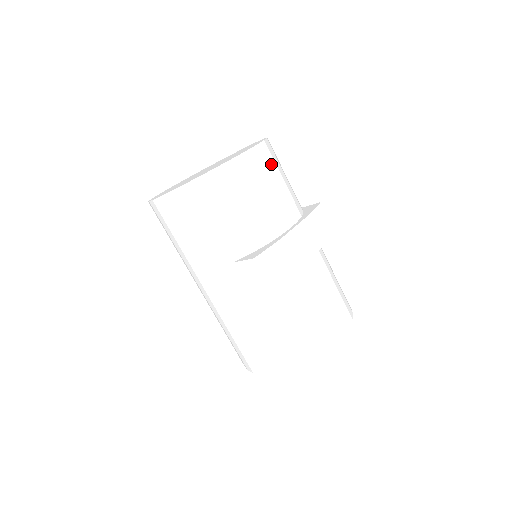
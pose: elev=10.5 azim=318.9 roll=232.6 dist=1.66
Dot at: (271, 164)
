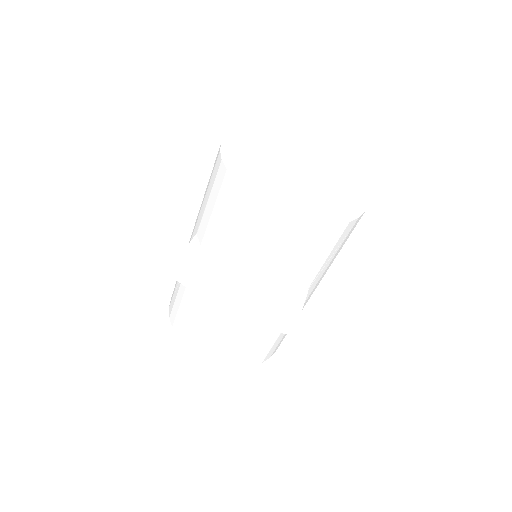
Dot at: (286, 239)
